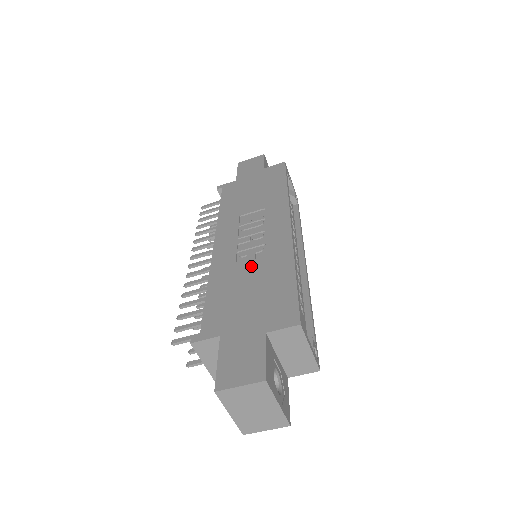
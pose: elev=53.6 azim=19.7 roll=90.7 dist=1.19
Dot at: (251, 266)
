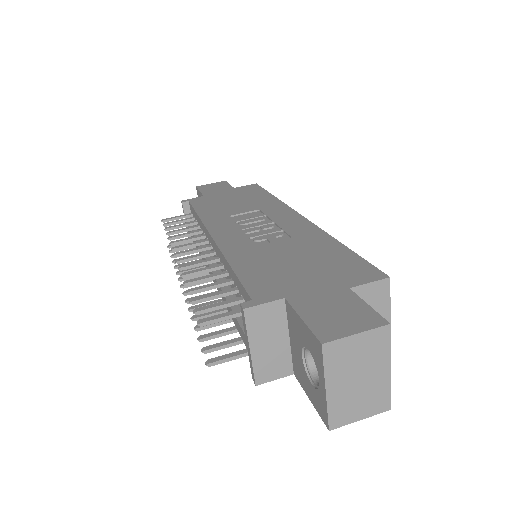
Dot at: (279, 245)
